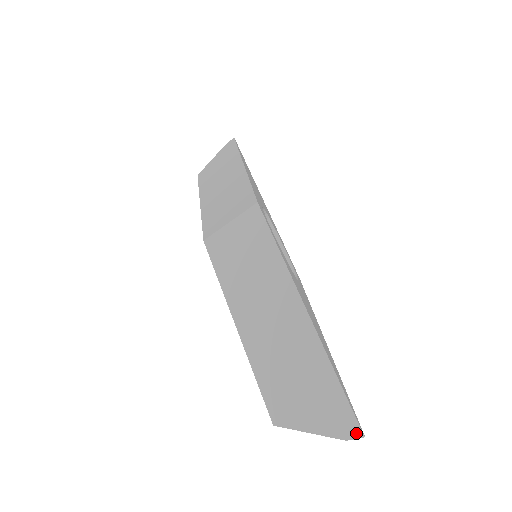
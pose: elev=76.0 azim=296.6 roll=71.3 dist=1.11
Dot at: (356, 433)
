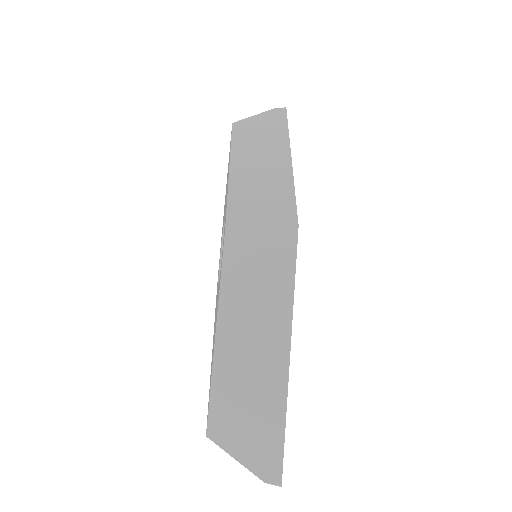
Dot at: (276, 481)
